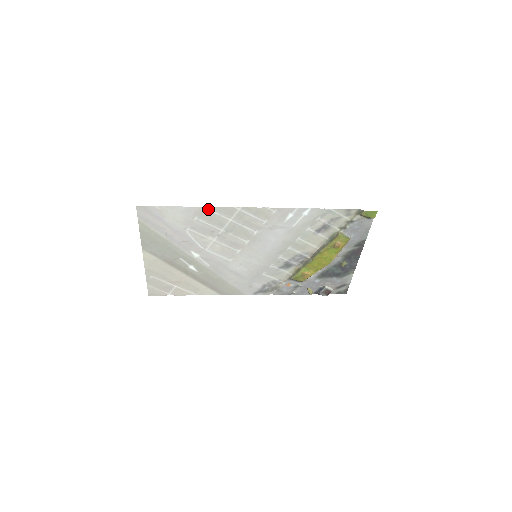
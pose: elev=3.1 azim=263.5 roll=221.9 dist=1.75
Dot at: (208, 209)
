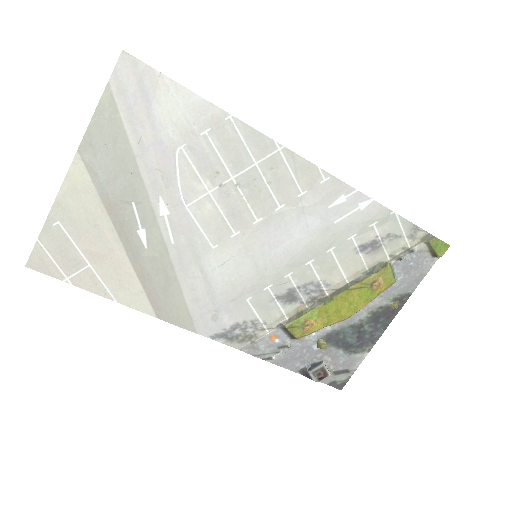
Dot at: (234, 123)
